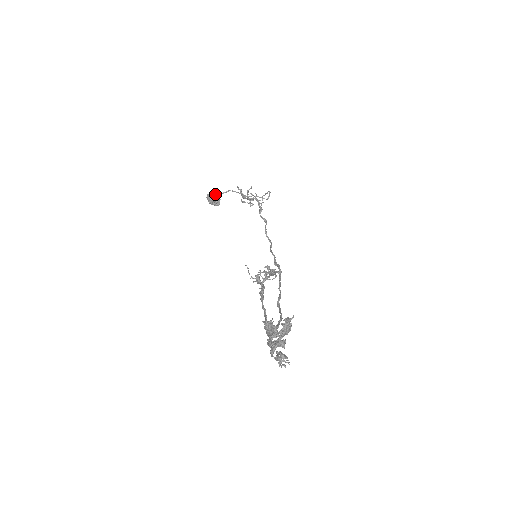
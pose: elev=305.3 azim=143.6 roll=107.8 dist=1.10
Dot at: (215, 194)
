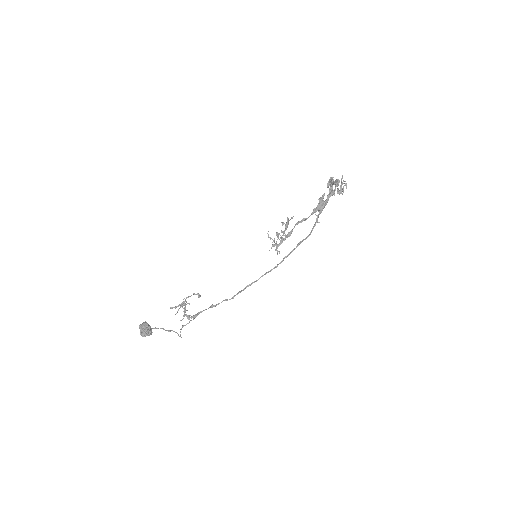
Dot at: occluded
